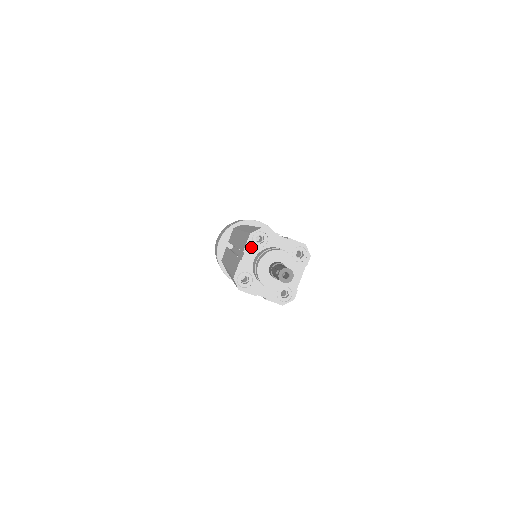
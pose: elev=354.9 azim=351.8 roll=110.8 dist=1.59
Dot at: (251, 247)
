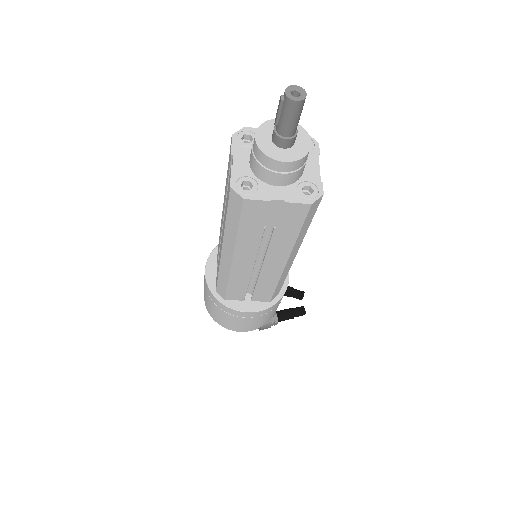
Dot at: (239, 149)
